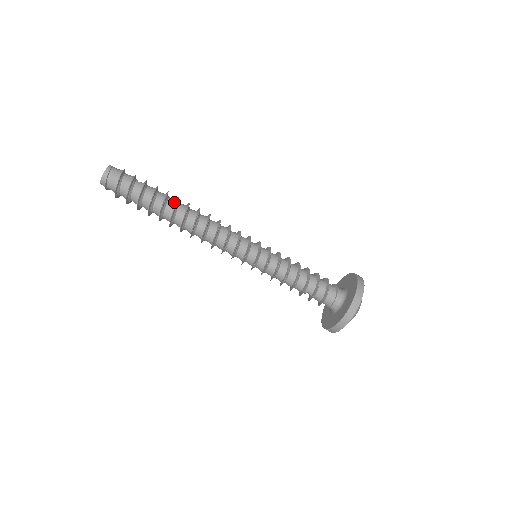
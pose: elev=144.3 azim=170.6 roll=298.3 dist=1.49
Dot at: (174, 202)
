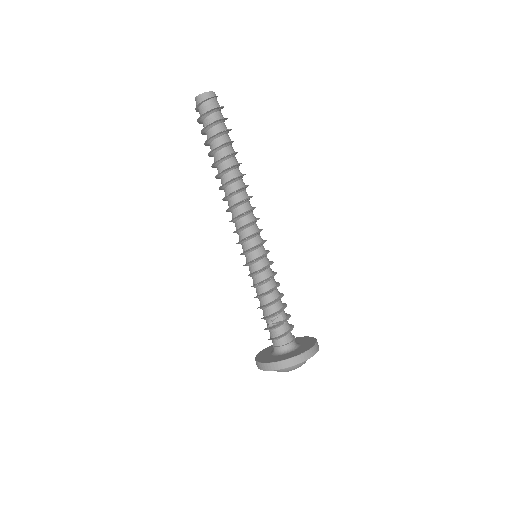
Dot at: occluded
